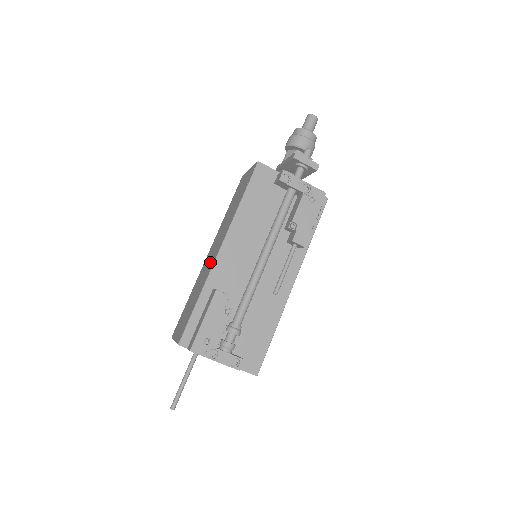
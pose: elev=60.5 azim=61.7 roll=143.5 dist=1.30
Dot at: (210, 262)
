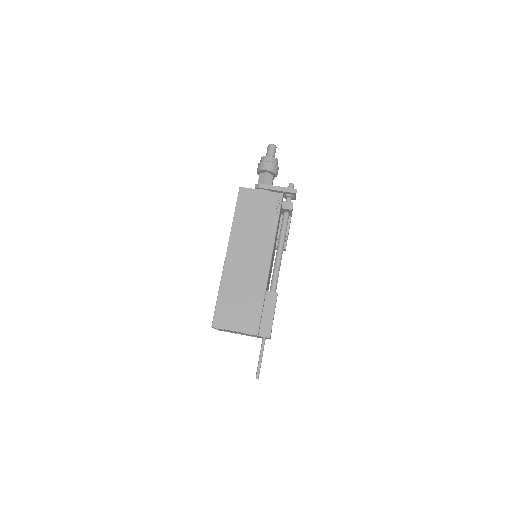
Dot at: (255, 269)
